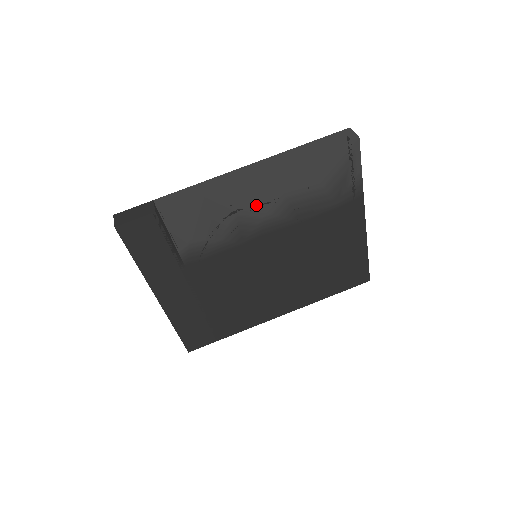
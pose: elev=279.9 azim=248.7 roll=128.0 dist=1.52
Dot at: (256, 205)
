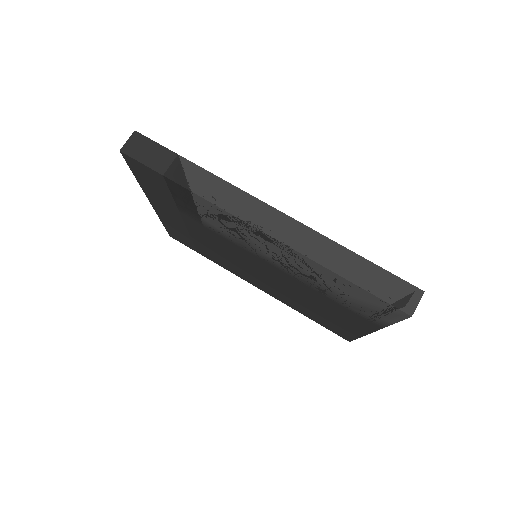
Dot at: (268, 248)
